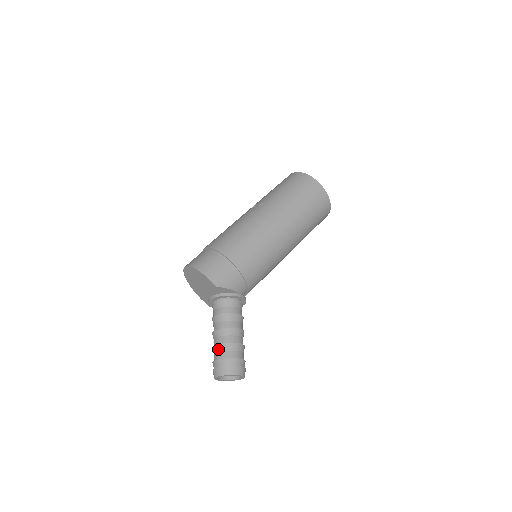
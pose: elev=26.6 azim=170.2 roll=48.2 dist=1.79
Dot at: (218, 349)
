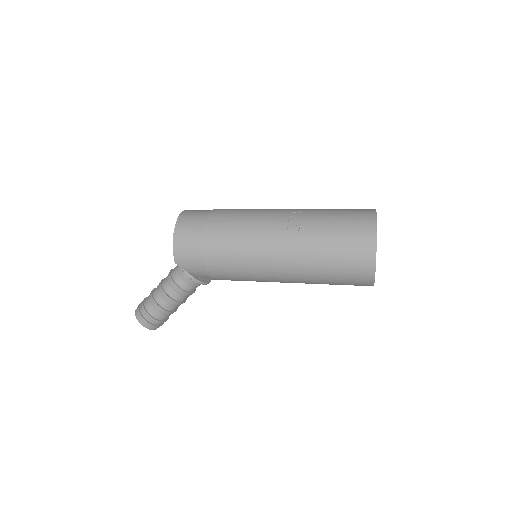
Dot at: (150, 298)
